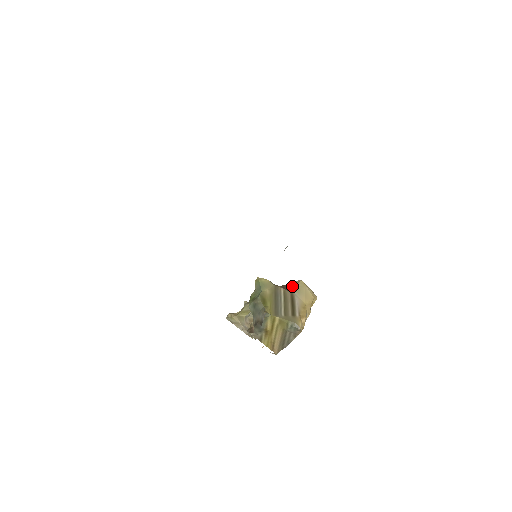
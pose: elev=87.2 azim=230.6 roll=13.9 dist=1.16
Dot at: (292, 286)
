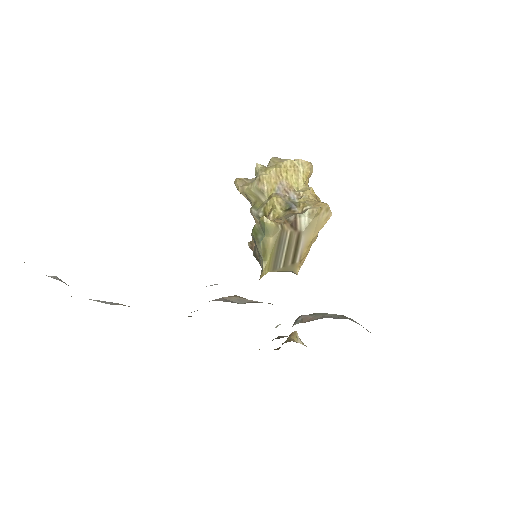
Dot at: (303, 219)
